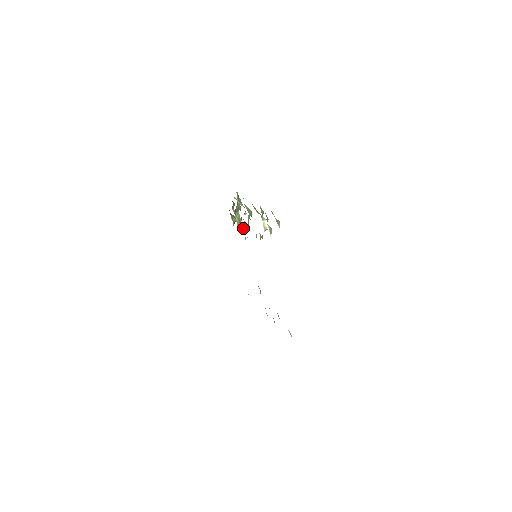
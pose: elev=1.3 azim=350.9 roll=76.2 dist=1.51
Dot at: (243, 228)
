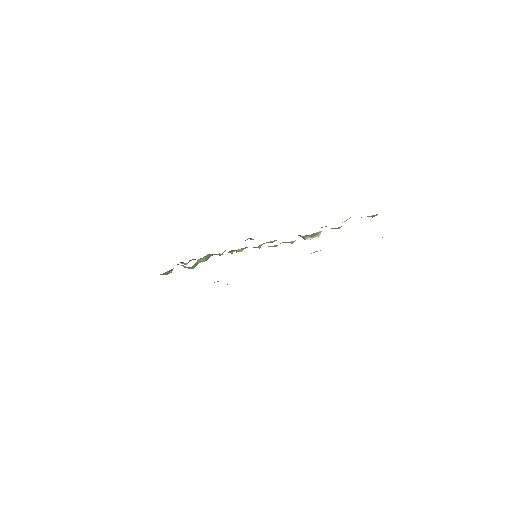
Dot at: occluded
